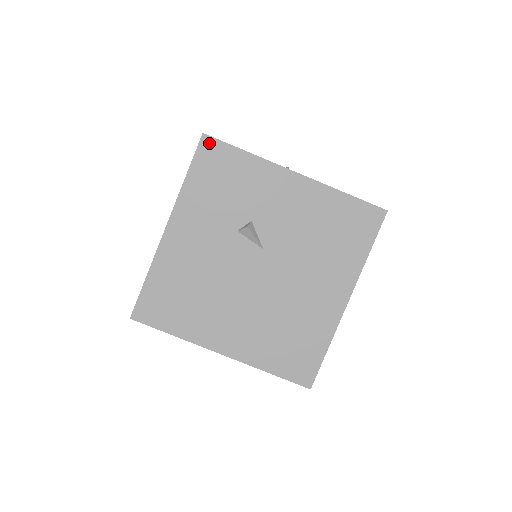
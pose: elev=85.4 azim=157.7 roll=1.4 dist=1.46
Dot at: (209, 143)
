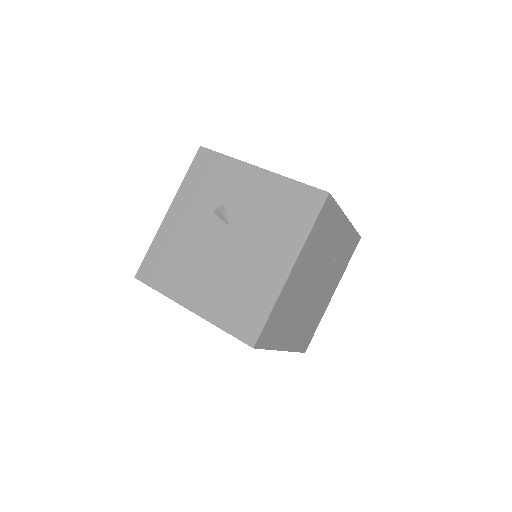
Dot at: (203, 152)
